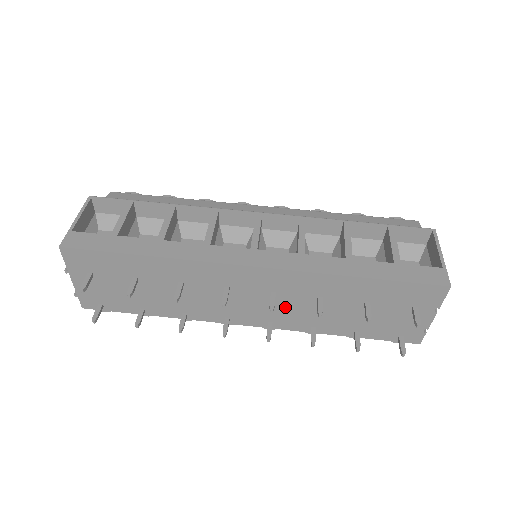
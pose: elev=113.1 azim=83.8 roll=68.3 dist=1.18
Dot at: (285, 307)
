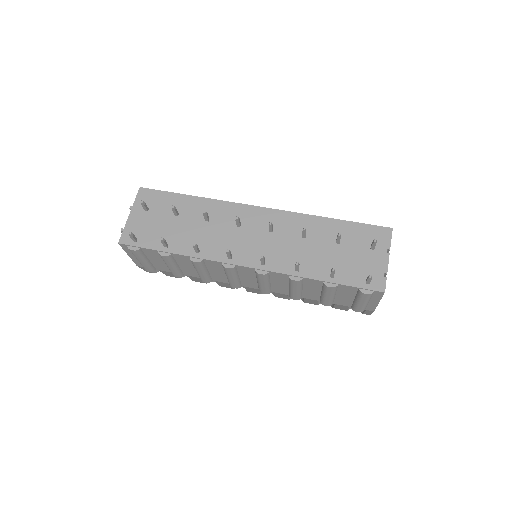
Dot at: (278, 246)
